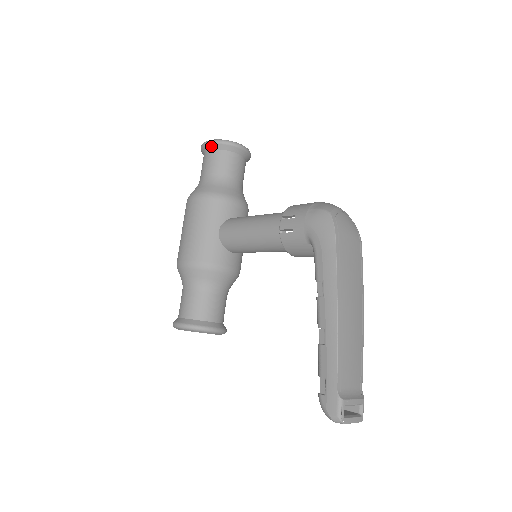
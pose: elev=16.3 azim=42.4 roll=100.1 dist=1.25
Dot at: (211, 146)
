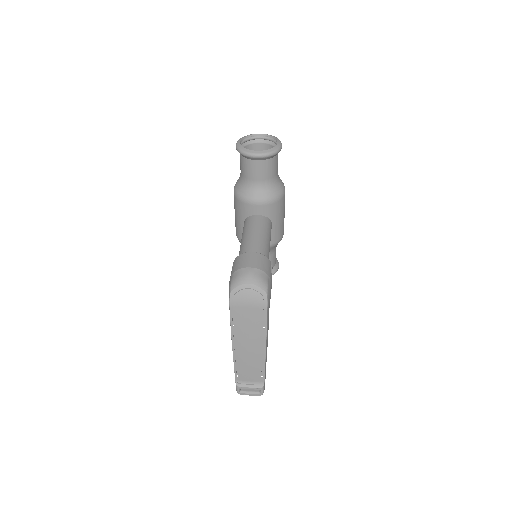
Dot at: occluded
